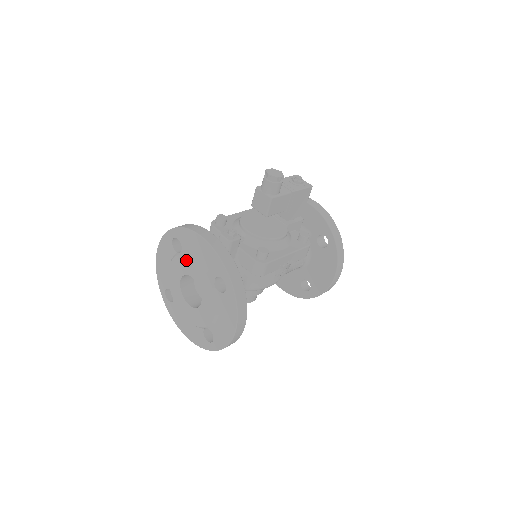
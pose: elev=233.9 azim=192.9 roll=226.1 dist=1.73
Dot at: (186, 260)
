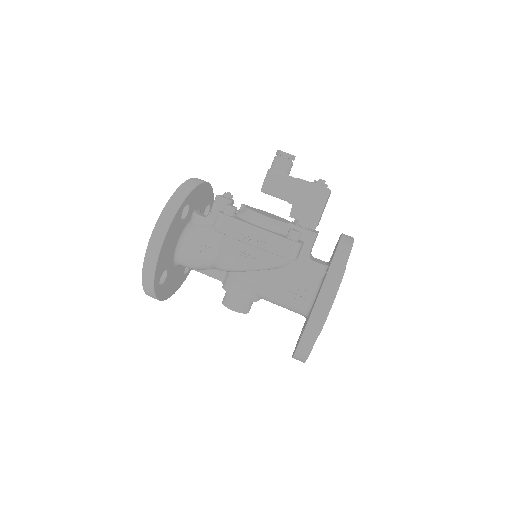
Dot at: occluded
